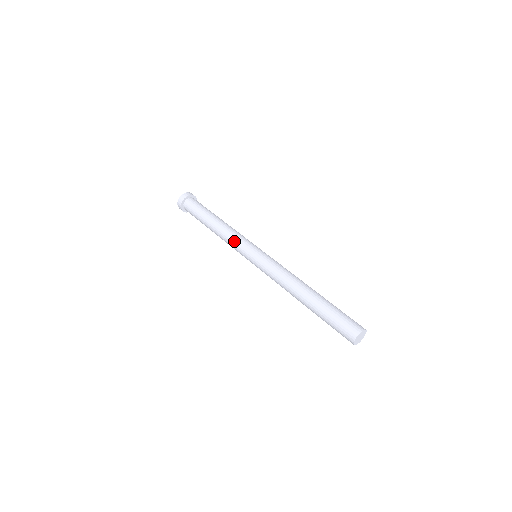
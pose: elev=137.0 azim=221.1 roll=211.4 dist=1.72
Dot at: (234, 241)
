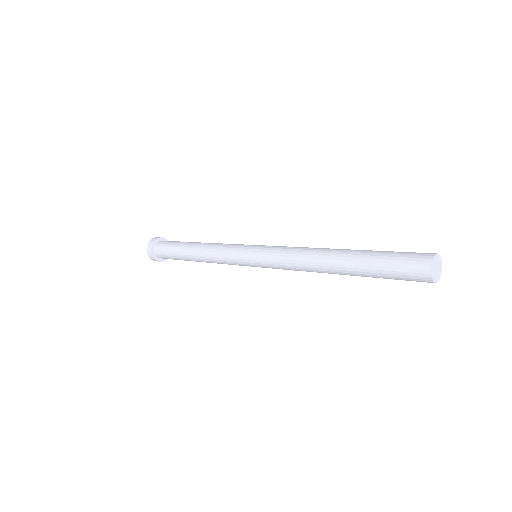
Dot at: (224, 248)
